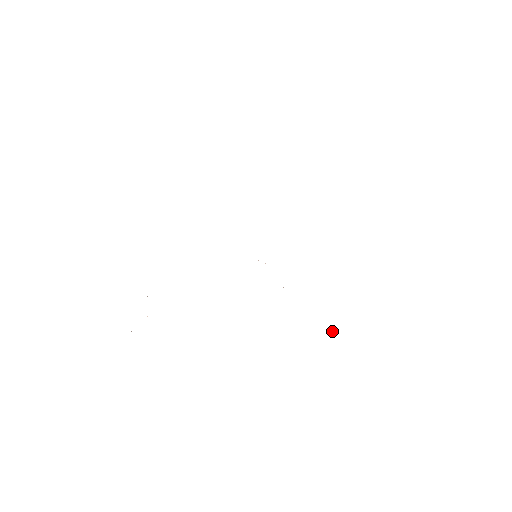
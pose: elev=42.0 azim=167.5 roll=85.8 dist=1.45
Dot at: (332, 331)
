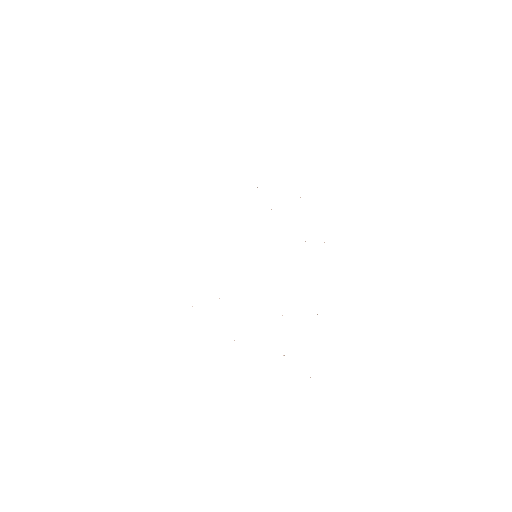
Dot at: occluded
